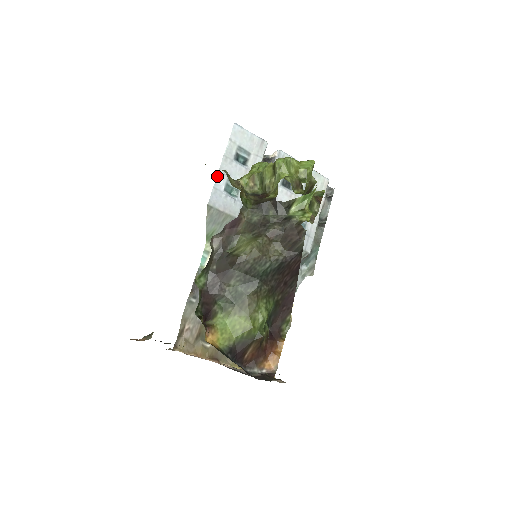
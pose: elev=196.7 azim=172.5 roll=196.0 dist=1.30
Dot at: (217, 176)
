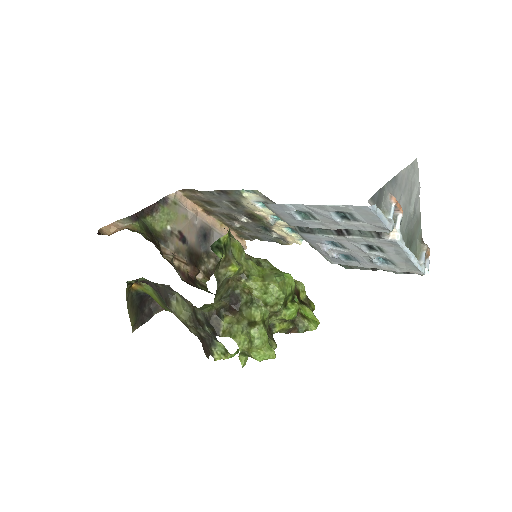
Dot at: (298, 204)
